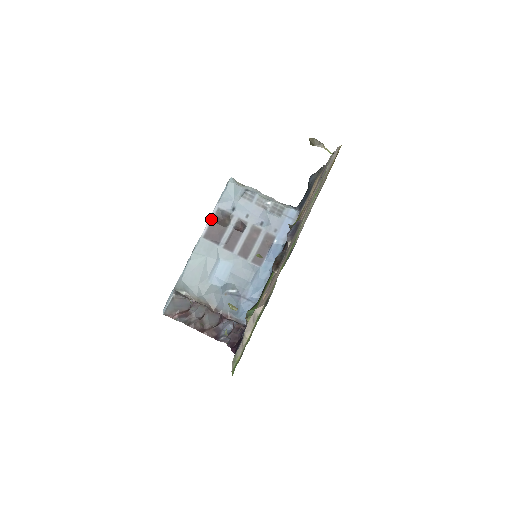
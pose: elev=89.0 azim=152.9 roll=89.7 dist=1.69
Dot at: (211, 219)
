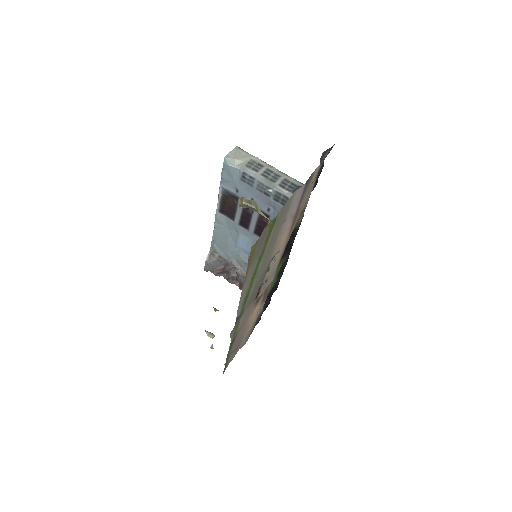
Dot at: (220, 197)
